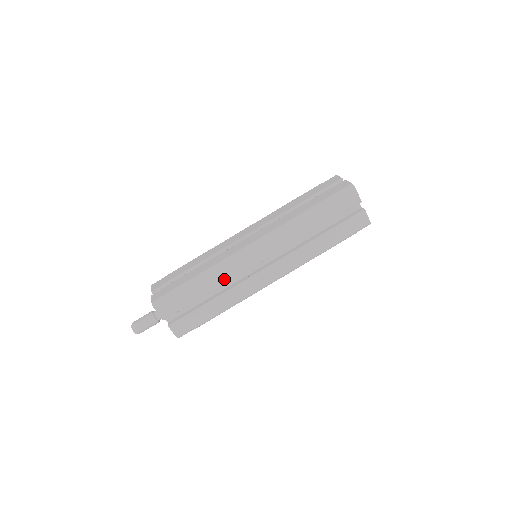
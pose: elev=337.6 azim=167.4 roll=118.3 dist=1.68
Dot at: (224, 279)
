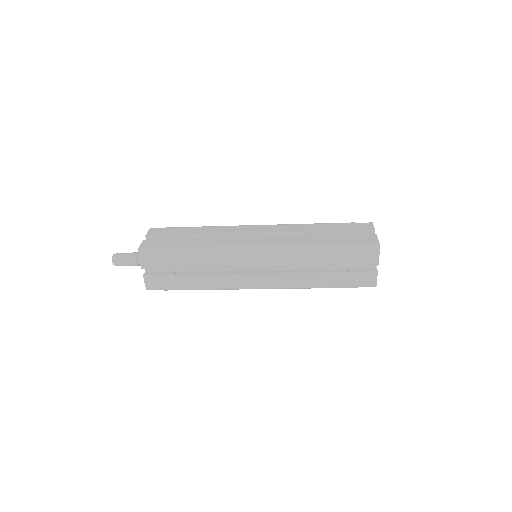
Dot at: (214, 263)
